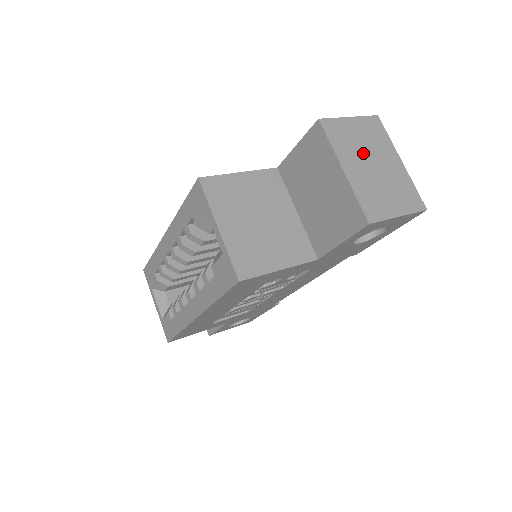
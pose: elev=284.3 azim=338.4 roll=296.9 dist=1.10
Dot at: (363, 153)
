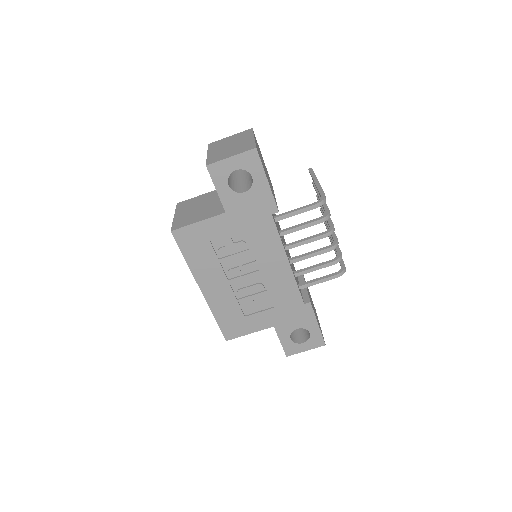
Dot at: (227, 144)
